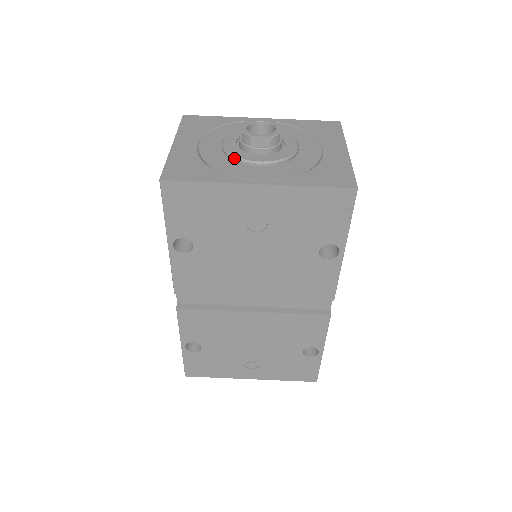
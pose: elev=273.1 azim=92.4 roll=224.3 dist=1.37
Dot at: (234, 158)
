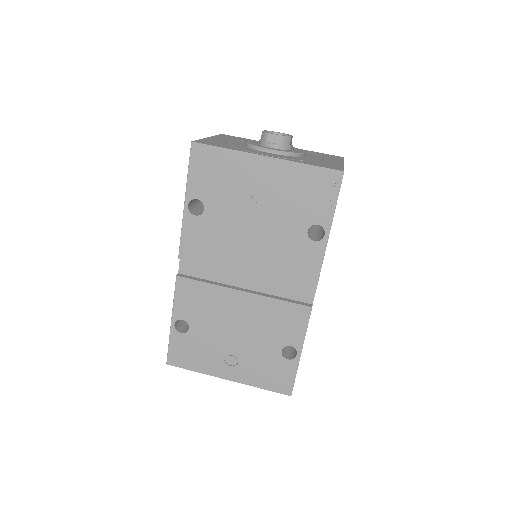
Dot at: (252, 146)
